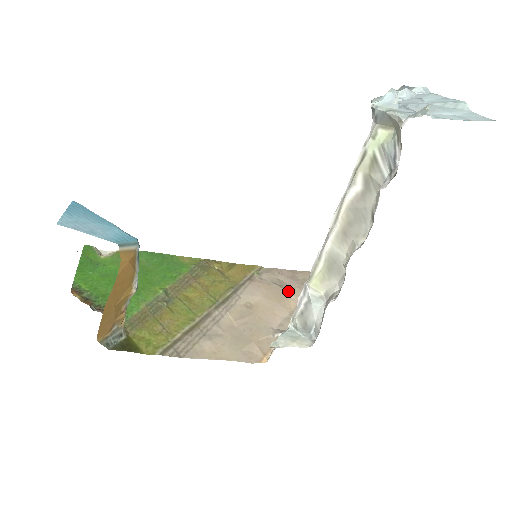
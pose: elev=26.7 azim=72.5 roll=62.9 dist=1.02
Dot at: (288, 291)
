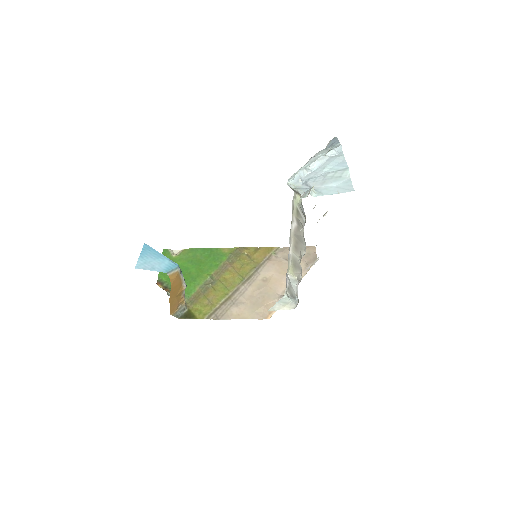
Dot at: occluded
